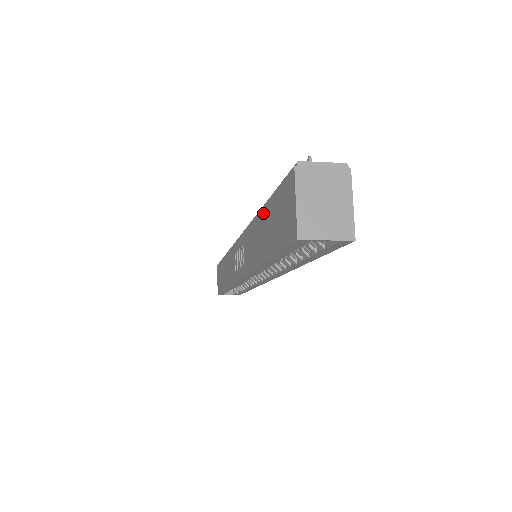
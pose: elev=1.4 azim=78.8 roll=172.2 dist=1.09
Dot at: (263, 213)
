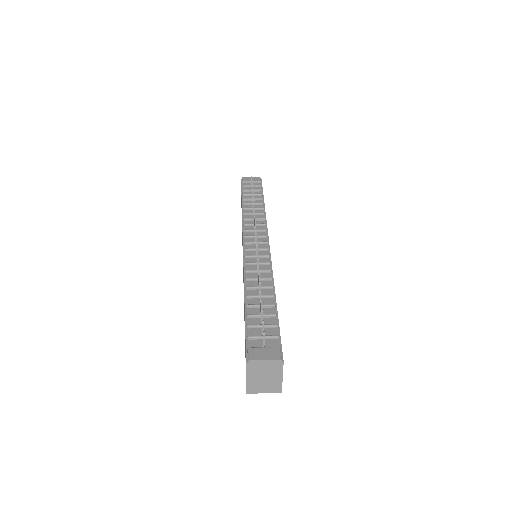
Dot at: (244, 307)
